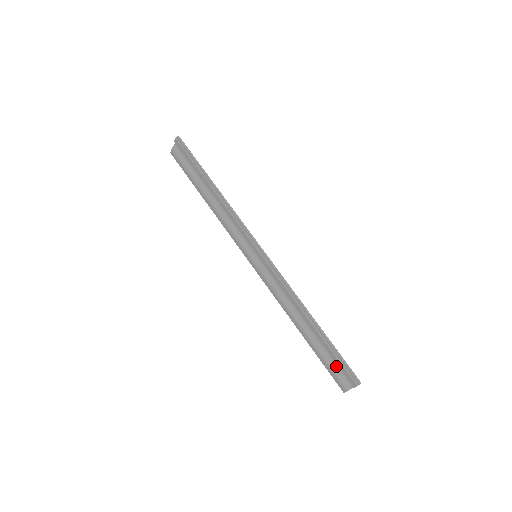
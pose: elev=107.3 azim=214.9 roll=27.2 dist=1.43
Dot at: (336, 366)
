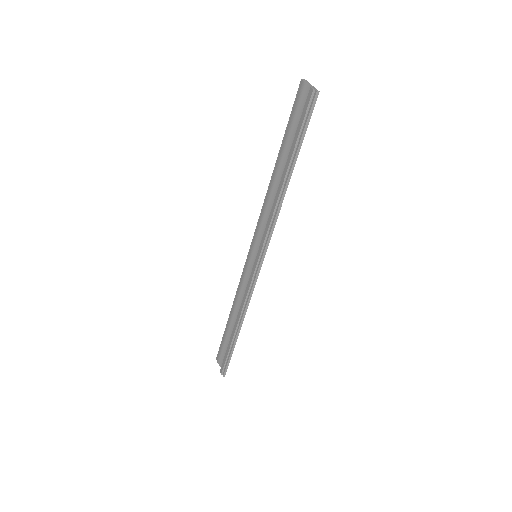
Dot at: (225, 352)
